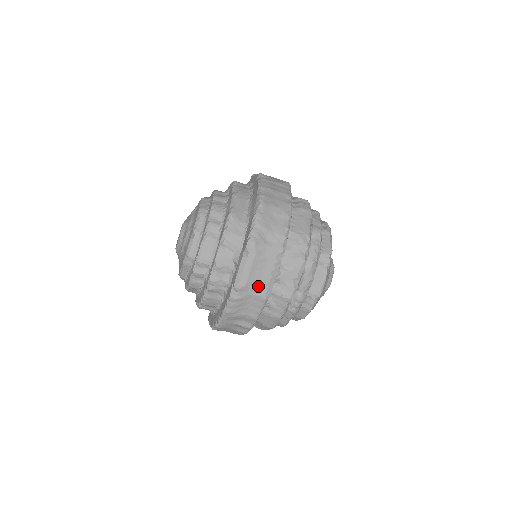
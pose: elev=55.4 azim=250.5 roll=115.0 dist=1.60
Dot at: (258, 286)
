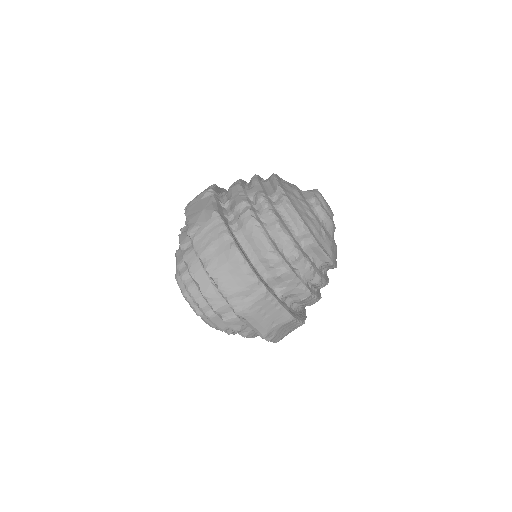
Dot at: (277, 322)
